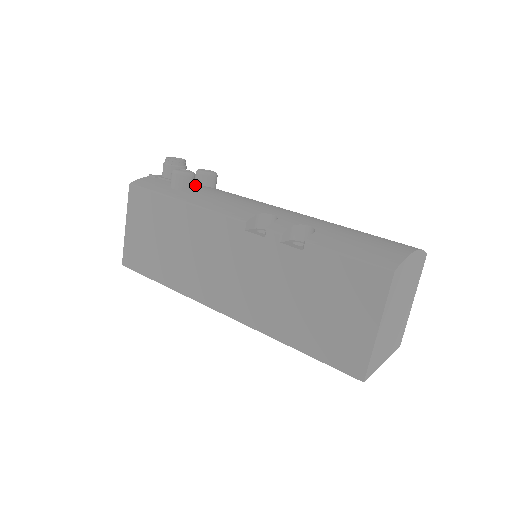
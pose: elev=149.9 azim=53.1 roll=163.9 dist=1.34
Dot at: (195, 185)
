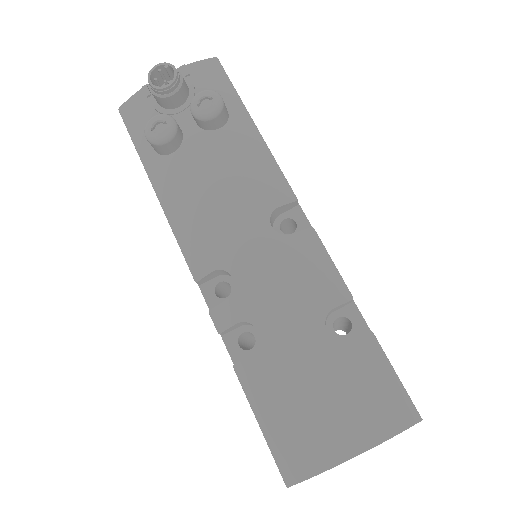
Dot at: (187, 133)
